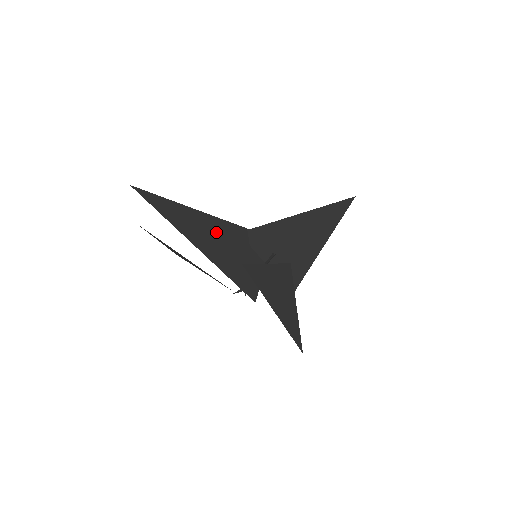
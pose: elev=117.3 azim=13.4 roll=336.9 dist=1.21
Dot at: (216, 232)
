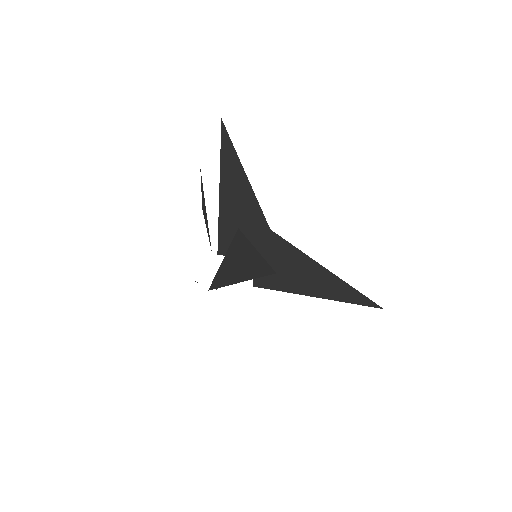
Dot at: (244, 198)
